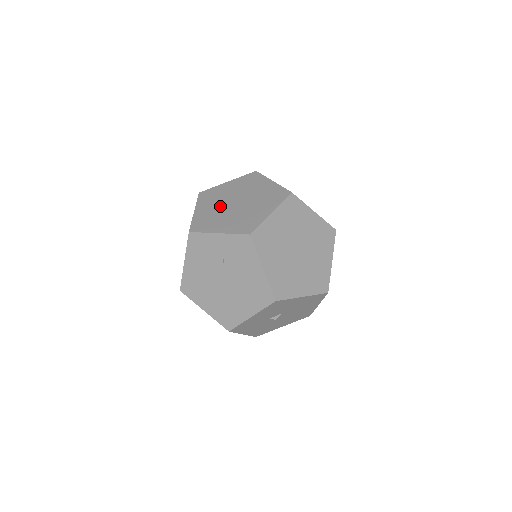
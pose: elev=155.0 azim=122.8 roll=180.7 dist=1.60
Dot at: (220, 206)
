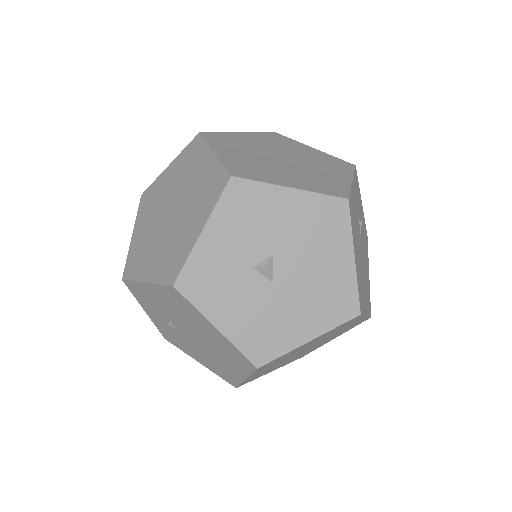
Dot at: occluded
